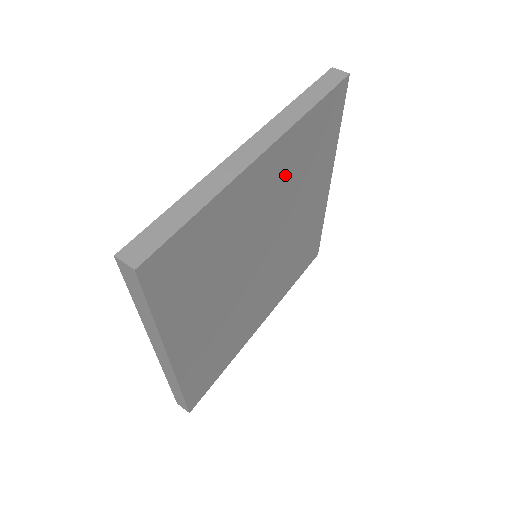
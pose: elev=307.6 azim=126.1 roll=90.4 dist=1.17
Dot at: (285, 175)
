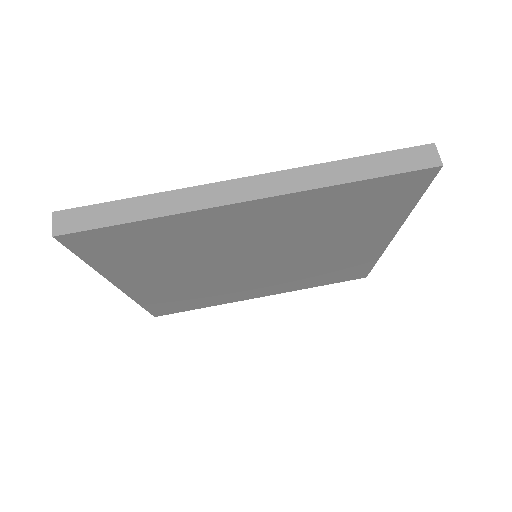
Dot at: (296, 220)
